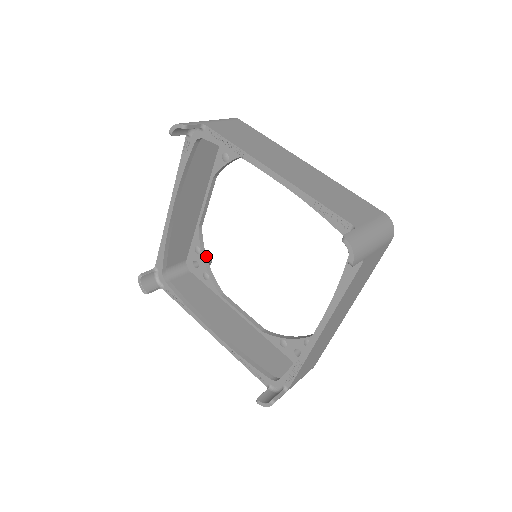
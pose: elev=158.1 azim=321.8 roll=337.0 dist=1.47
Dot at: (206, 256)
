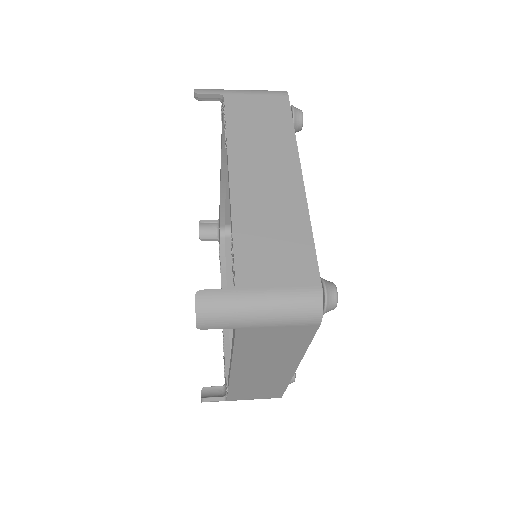
Dot at: occluded
